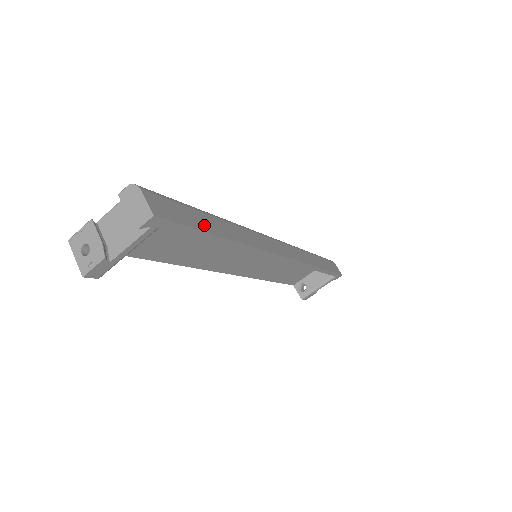
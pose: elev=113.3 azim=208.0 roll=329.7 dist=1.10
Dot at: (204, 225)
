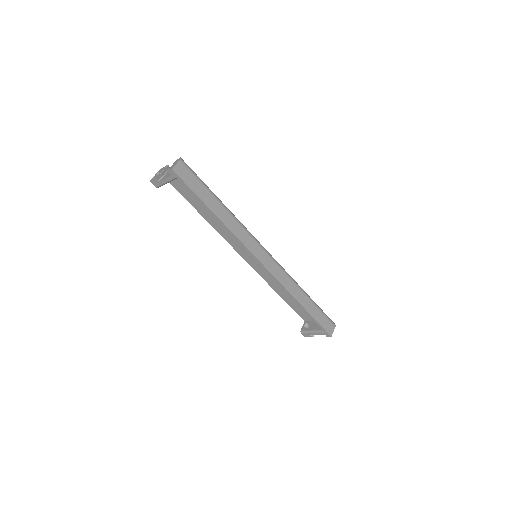
Dot at: (203, 196)
